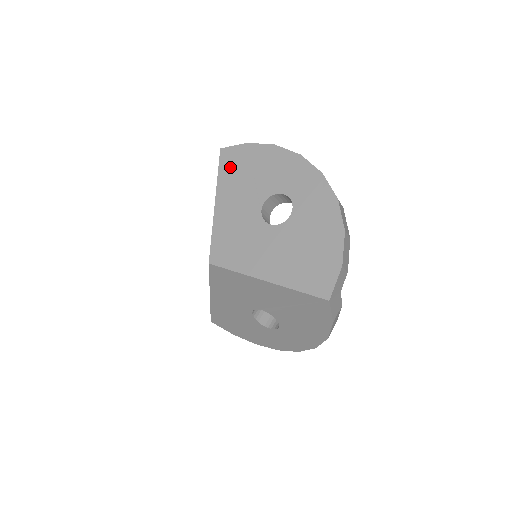
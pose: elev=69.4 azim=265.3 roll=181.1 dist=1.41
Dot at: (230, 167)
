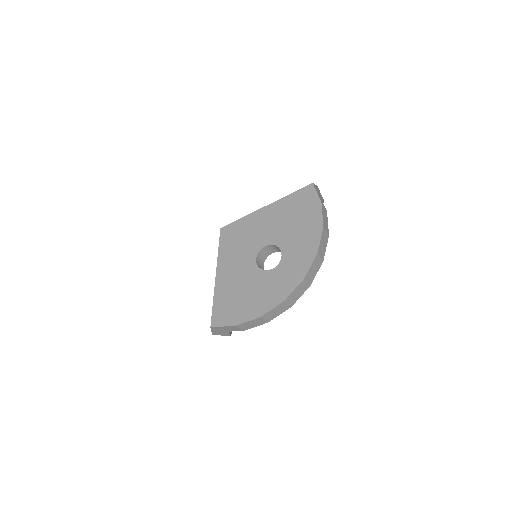
Dot at: occluded
